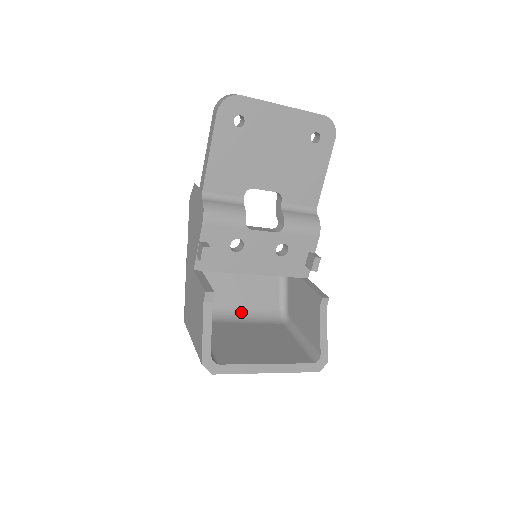
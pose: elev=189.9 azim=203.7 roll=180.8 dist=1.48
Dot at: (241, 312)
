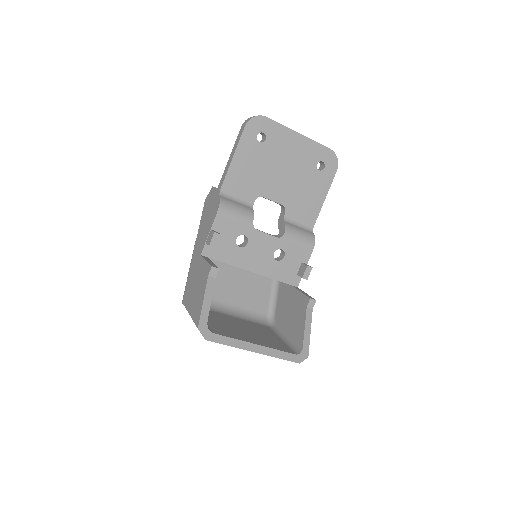
Dot at: (233, 308)
